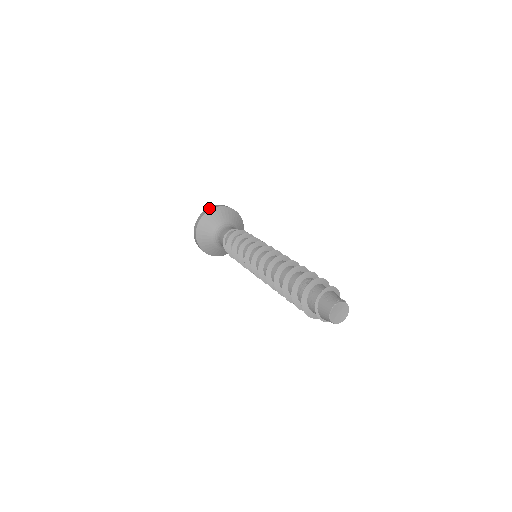
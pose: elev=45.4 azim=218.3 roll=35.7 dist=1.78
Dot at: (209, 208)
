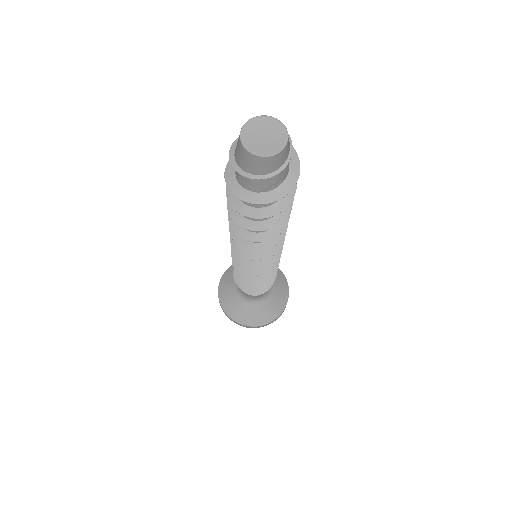
Dot at: occluded
